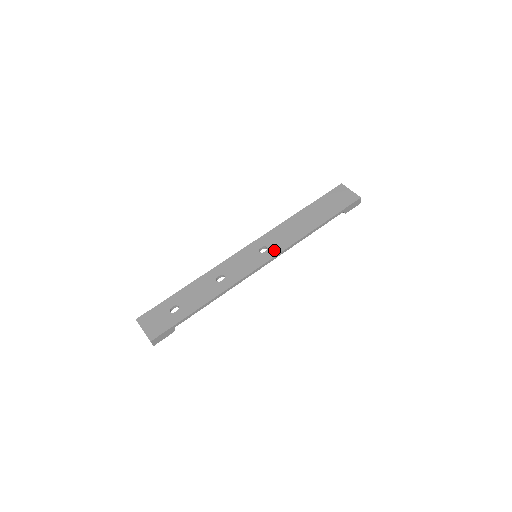
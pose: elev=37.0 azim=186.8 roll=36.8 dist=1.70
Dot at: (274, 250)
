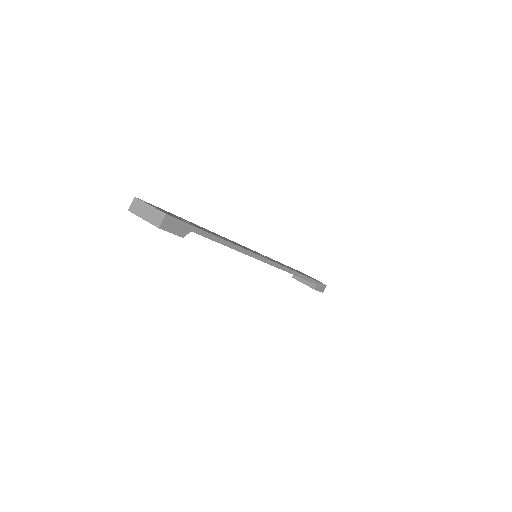
Dot at: (274, 261)
